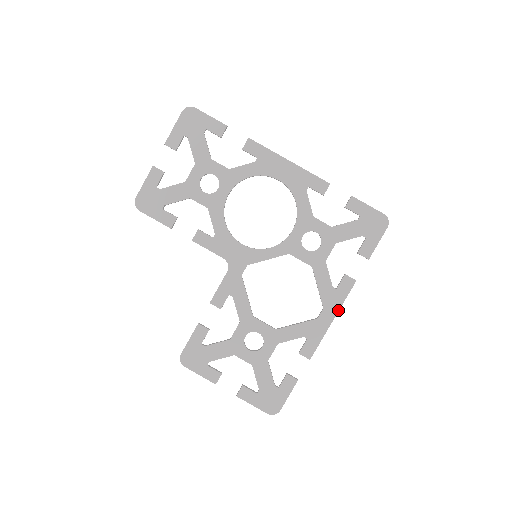
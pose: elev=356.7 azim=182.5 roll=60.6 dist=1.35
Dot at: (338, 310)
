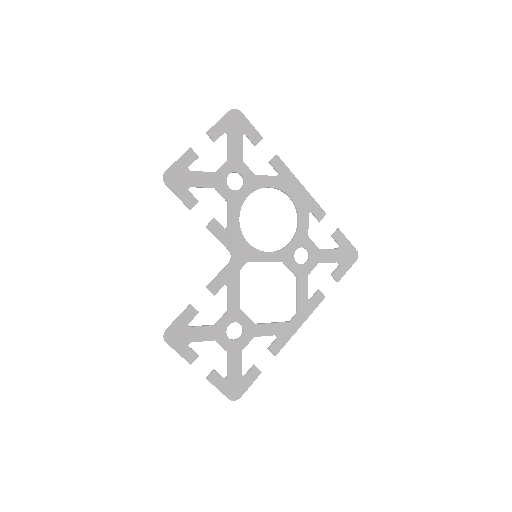
Dot at: (307, 318)
